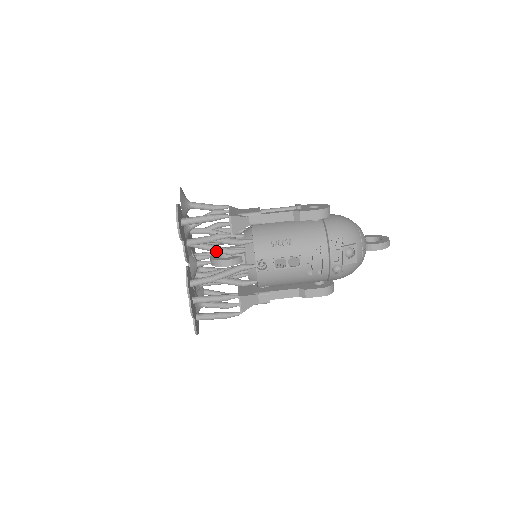
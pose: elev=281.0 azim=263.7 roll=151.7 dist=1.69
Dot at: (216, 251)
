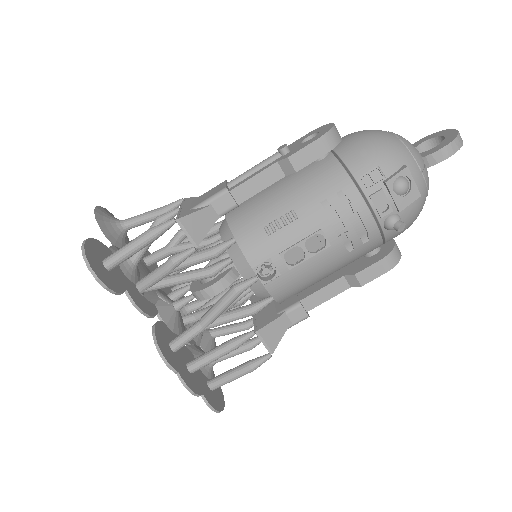
Dot at: (187, 281)
